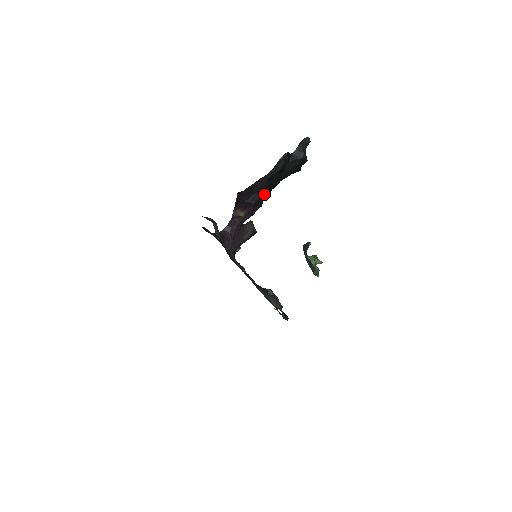
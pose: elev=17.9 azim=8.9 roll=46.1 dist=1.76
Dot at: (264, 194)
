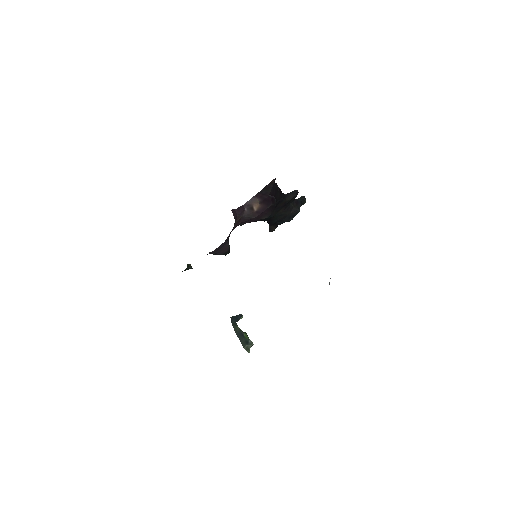
Dot at: occluded
